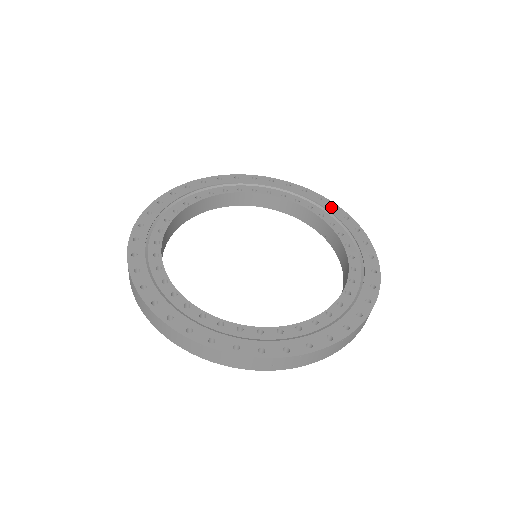
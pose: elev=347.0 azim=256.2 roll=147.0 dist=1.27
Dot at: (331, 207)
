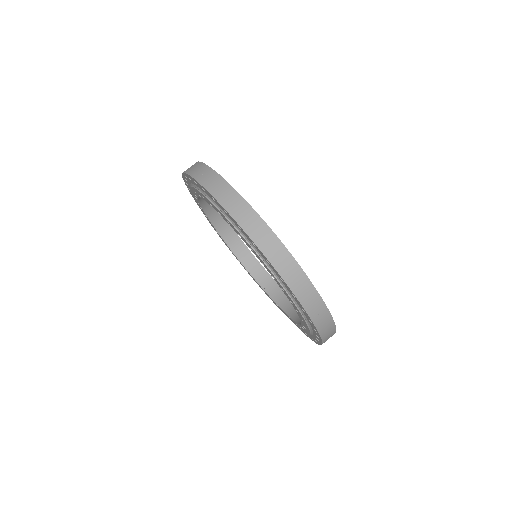
Dot at: occluded
